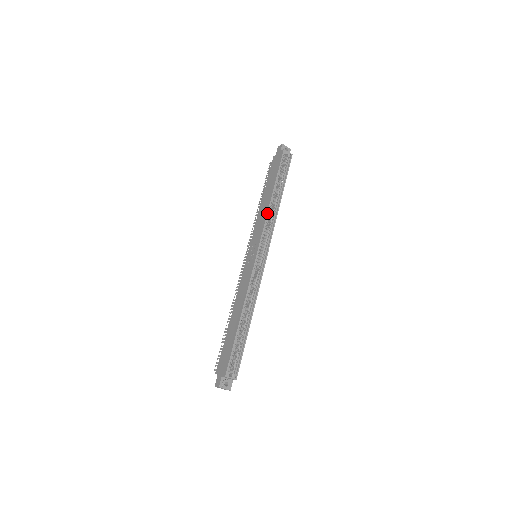
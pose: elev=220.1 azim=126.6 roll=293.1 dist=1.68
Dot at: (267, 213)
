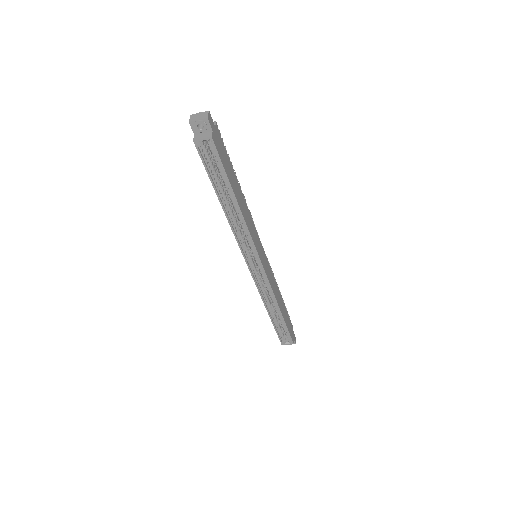
Dot at: (232, 230)
